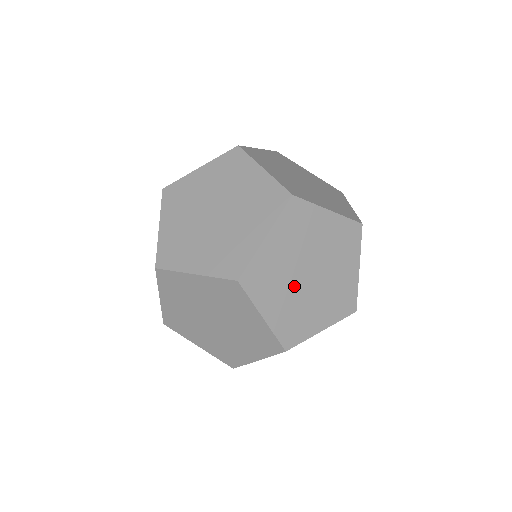
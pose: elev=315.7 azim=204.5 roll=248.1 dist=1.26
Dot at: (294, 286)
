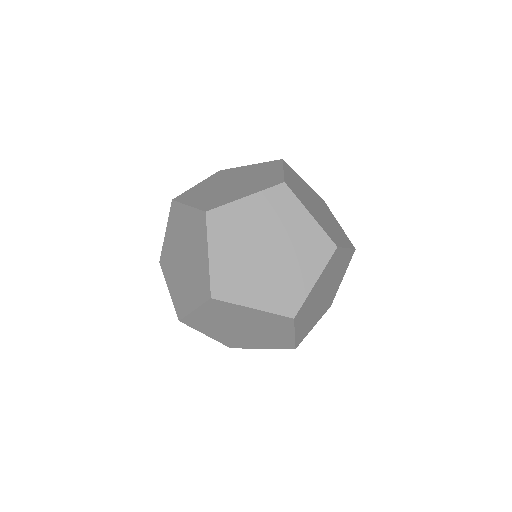
Dot at: (314, 208)
